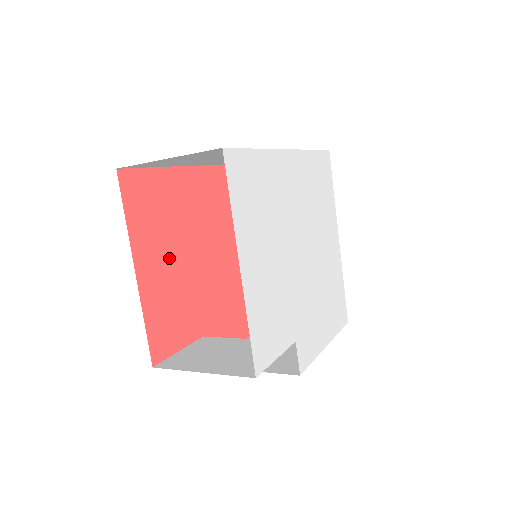
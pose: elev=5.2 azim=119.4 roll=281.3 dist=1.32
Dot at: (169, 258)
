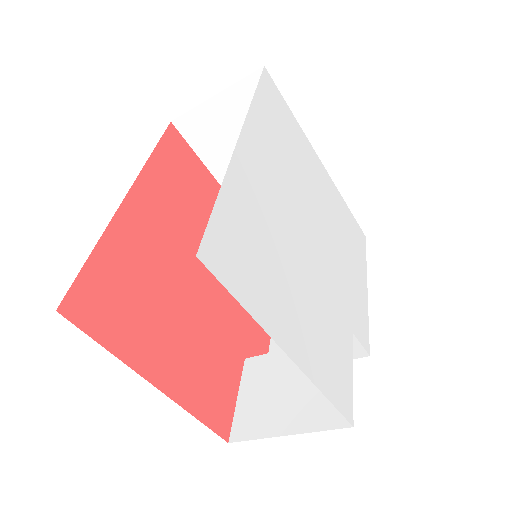
Dot at: (172, 330)
